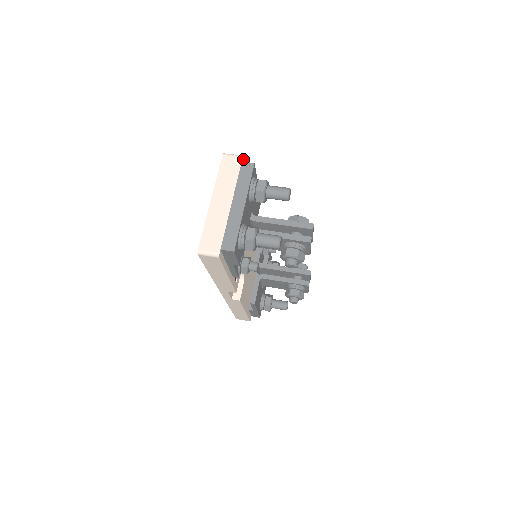
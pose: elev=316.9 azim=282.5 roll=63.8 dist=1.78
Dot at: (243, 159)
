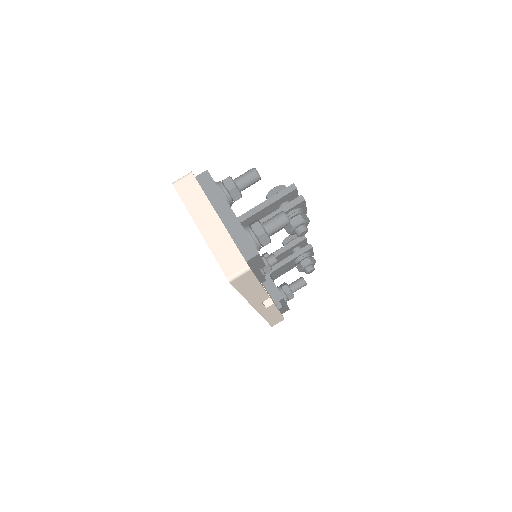
Dot at: (193, 175)
